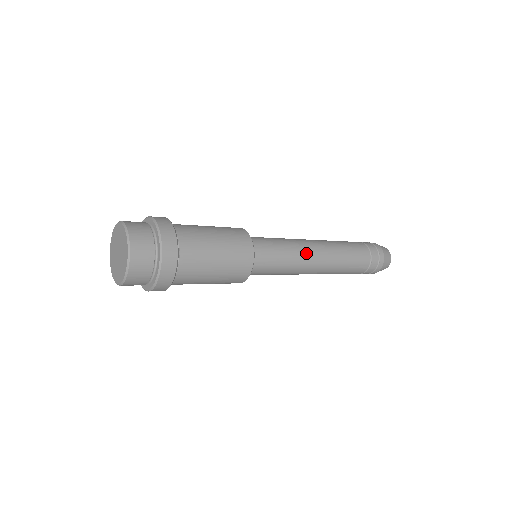
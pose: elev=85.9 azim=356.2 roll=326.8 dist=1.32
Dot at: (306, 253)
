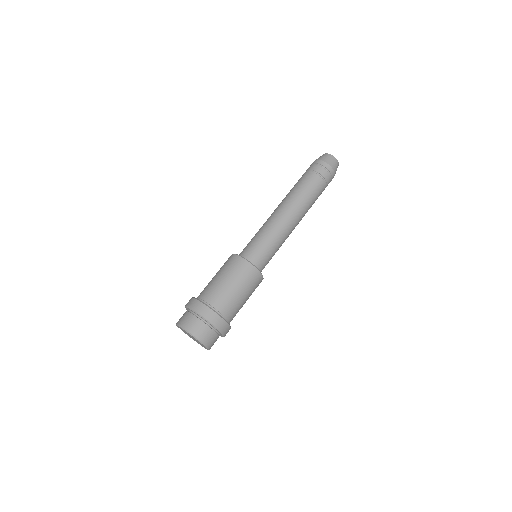
Dot at: (281, 226)
